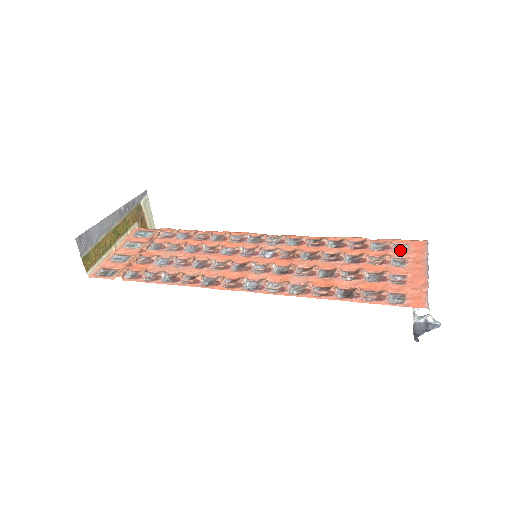
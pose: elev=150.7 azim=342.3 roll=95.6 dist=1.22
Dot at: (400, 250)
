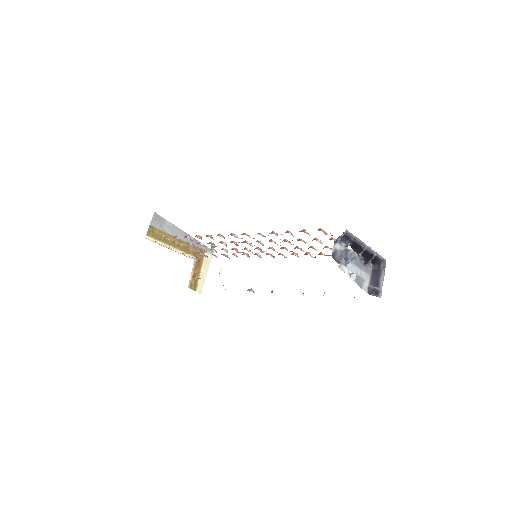
Dot at: occluded
